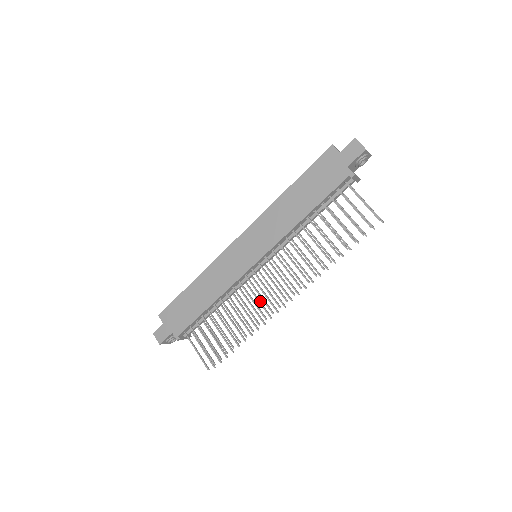
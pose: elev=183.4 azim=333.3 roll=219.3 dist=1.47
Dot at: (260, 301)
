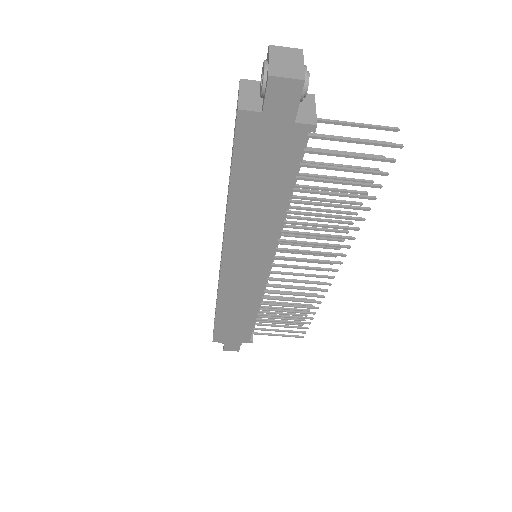
Dot at: occluded
